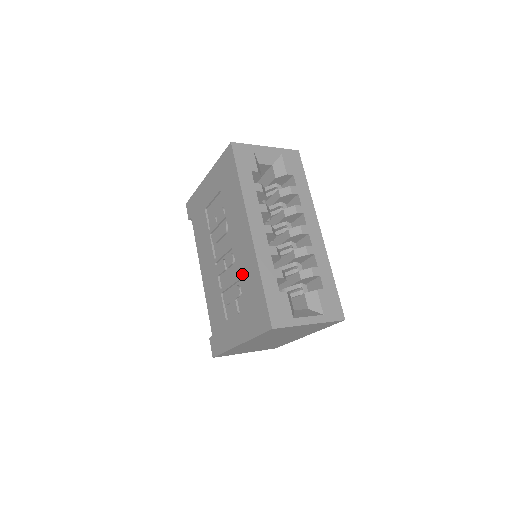
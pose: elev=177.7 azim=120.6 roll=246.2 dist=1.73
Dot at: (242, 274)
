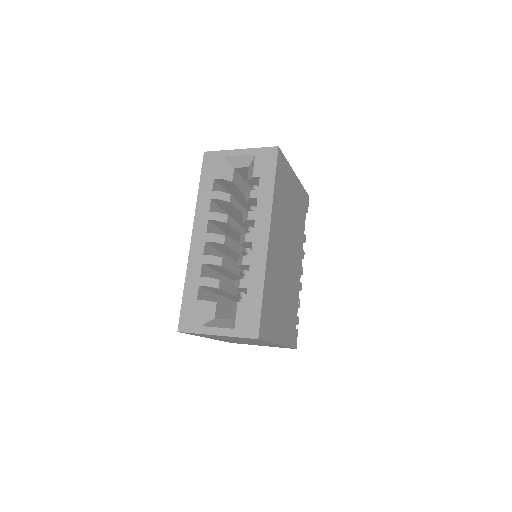
Dot at: occluded
